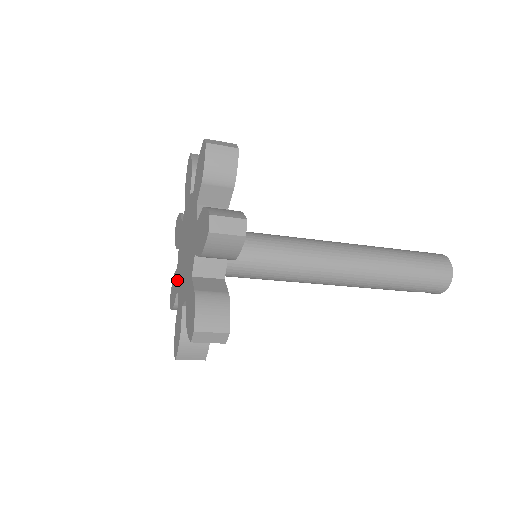
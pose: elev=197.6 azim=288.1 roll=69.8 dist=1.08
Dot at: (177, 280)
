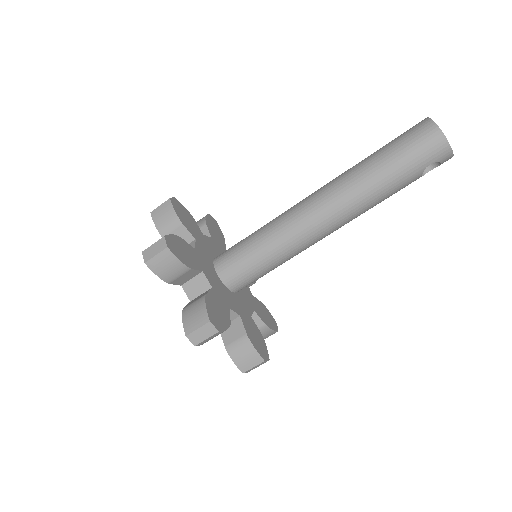
Dot at: occluded
